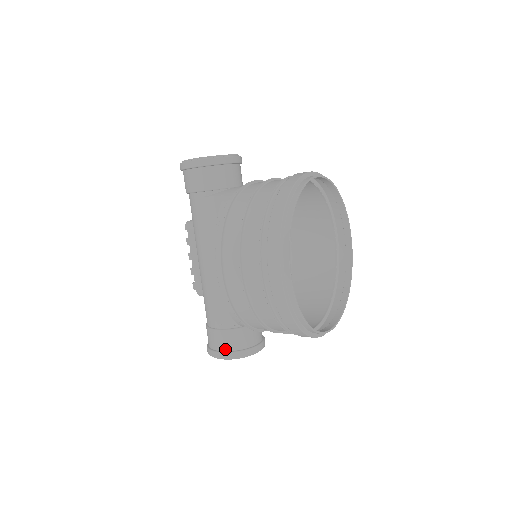
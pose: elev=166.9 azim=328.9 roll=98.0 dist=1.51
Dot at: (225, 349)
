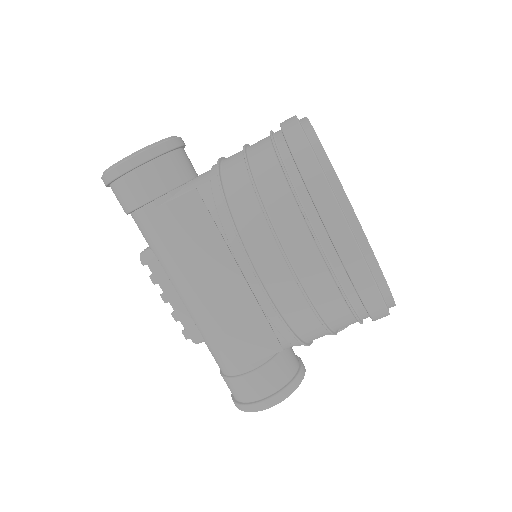
Dot at: (269, 392)
